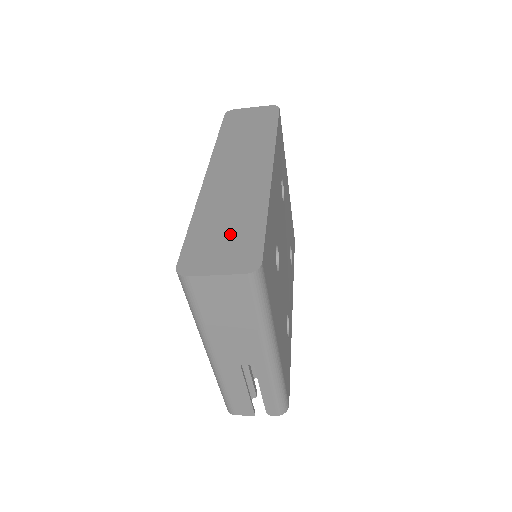
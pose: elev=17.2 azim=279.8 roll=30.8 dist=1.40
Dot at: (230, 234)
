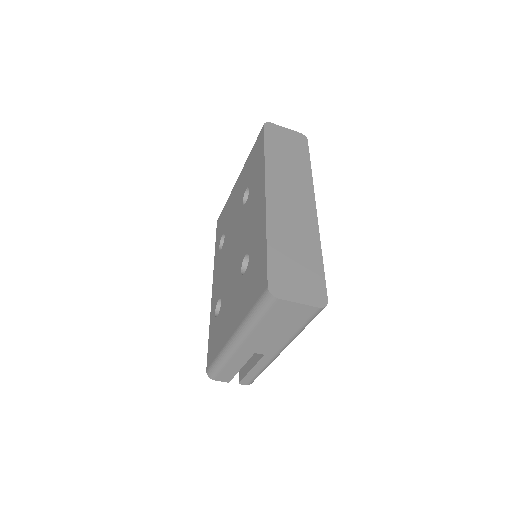
Dot at: (300, 266)
